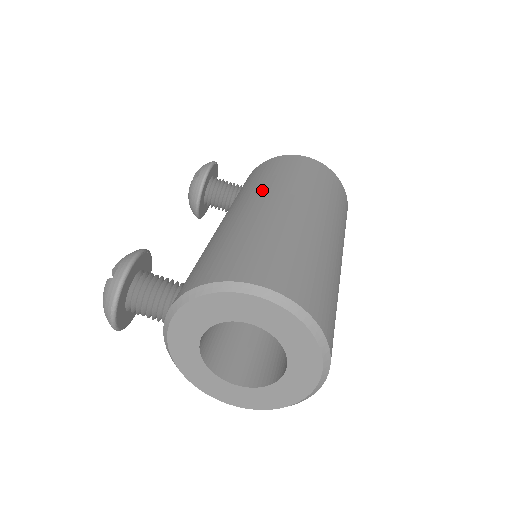
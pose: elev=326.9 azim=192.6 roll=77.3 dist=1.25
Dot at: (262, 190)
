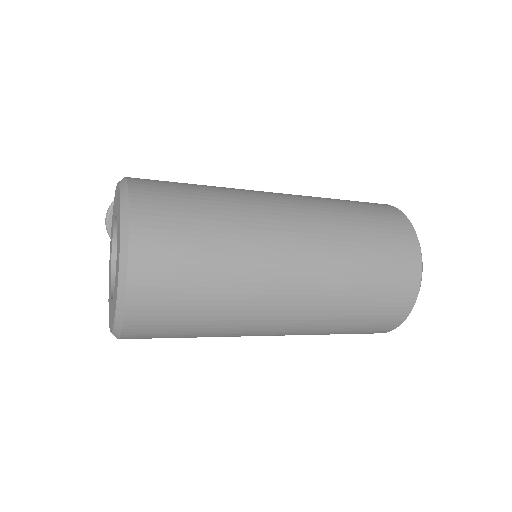
Dot at: occluded
